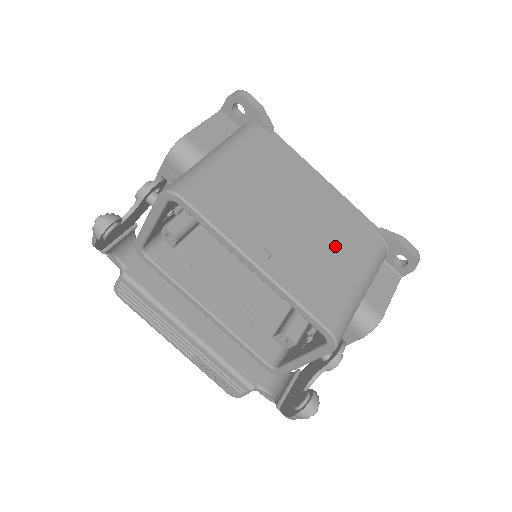
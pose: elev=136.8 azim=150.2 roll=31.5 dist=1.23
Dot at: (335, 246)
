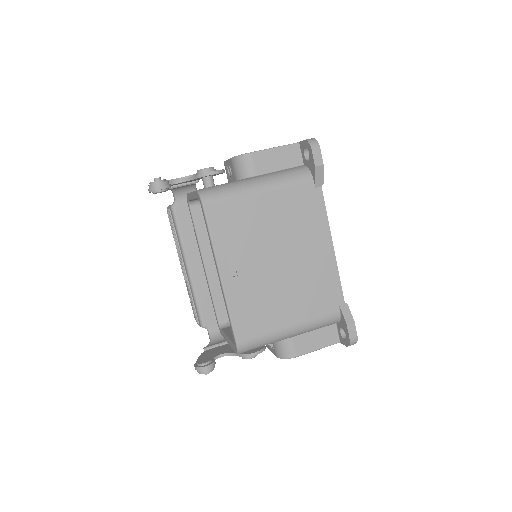
Dot at: (293, 296)
